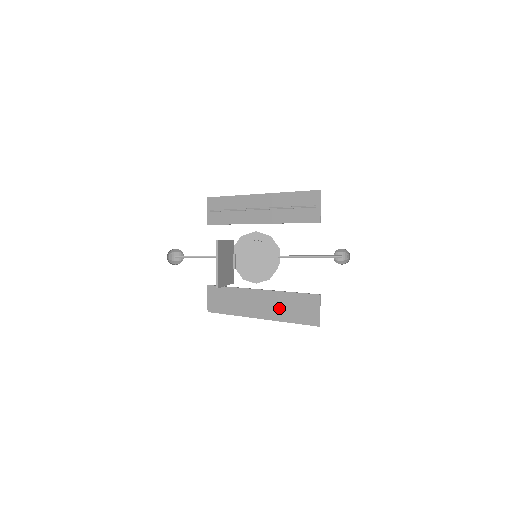
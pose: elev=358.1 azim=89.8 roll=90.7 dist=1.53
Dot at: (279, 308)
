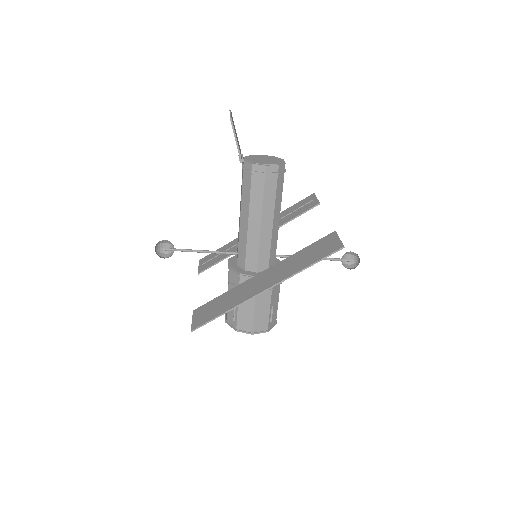
Dot at: (290, 267)
